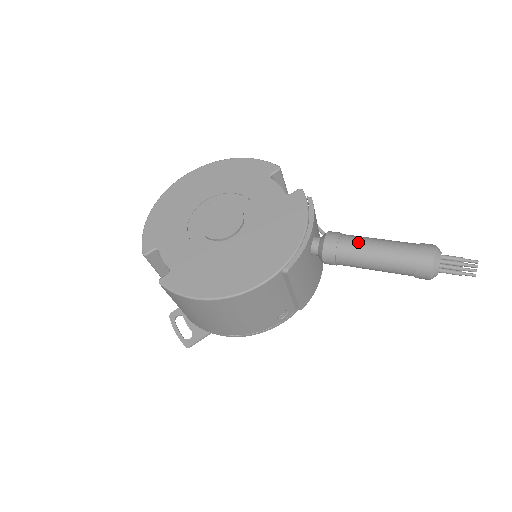
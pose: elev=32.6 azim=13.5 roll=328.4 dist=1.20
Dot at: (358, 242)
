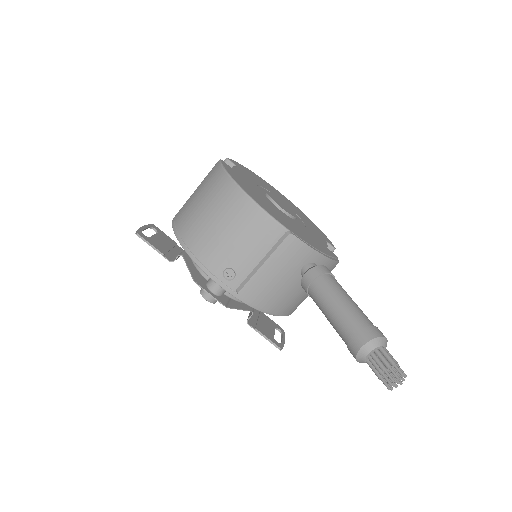
Dot at: occluded
